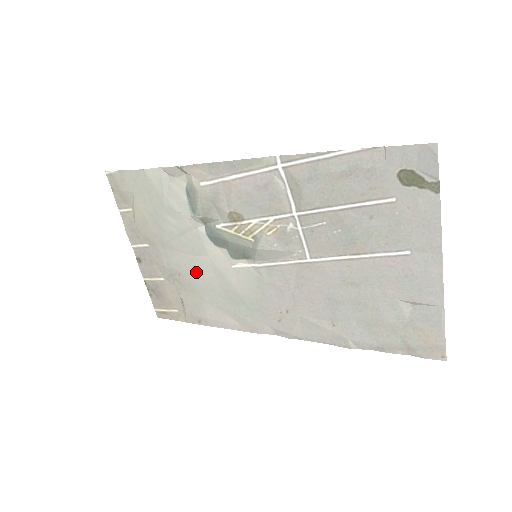
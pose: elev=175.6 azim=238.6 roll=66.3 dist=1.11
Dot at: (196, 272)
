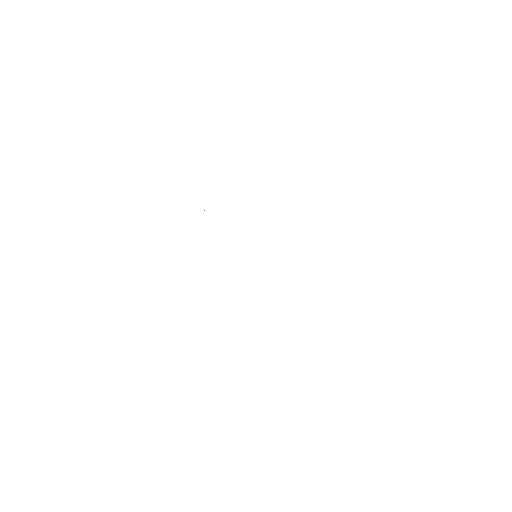
Dot at: occluded
